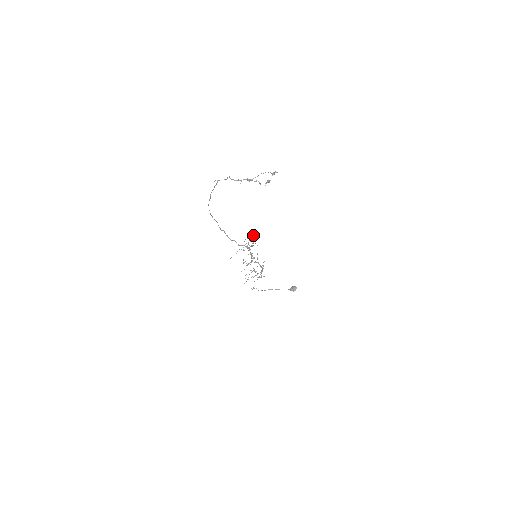
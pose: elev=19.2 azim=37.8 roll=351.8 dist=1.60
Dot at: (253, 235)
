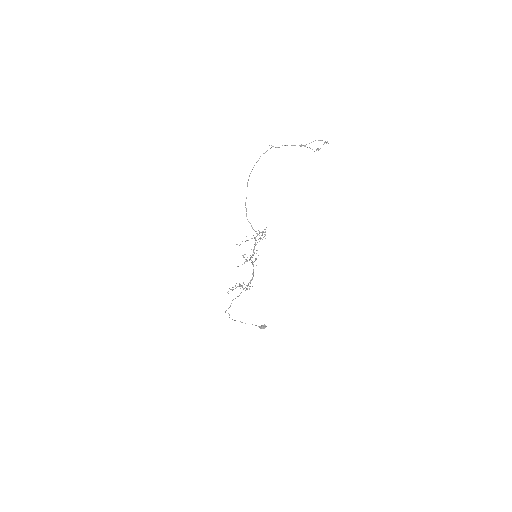
Dot at: occluded
